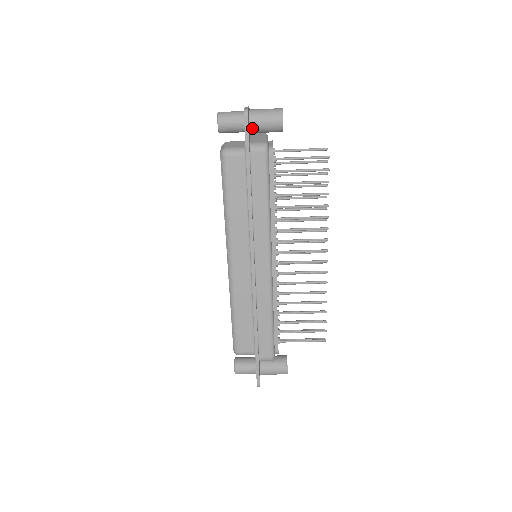
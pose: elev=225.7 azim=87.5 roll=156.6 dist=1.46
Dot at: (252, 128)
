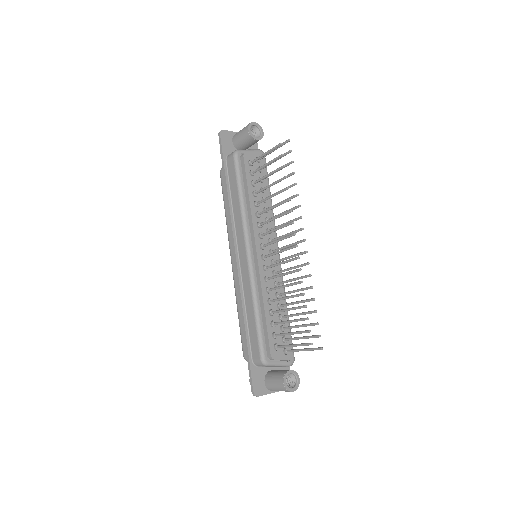
Dot at: (235, 145)
